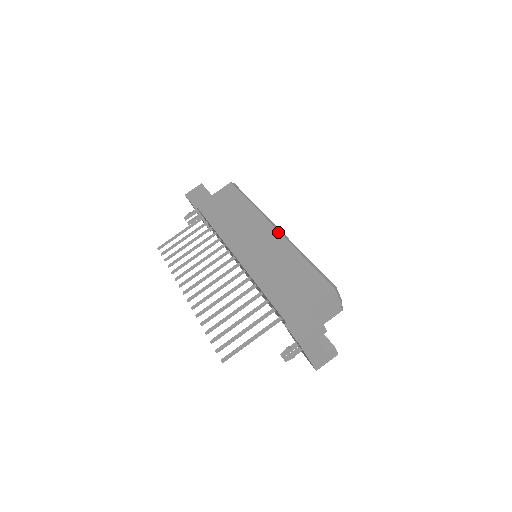
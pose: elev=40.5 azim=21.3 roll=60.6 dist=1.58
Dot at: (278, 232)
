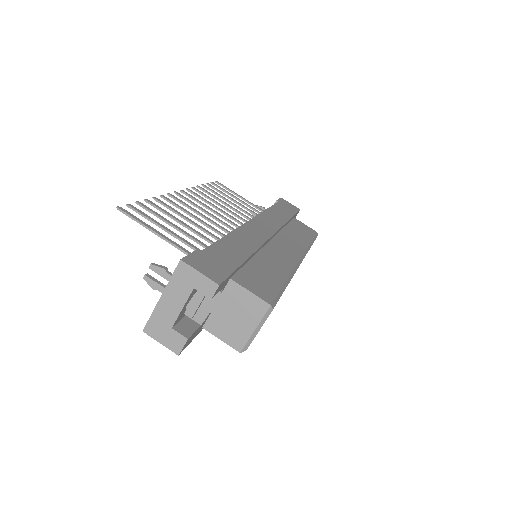
Dot at: (298, 260)
